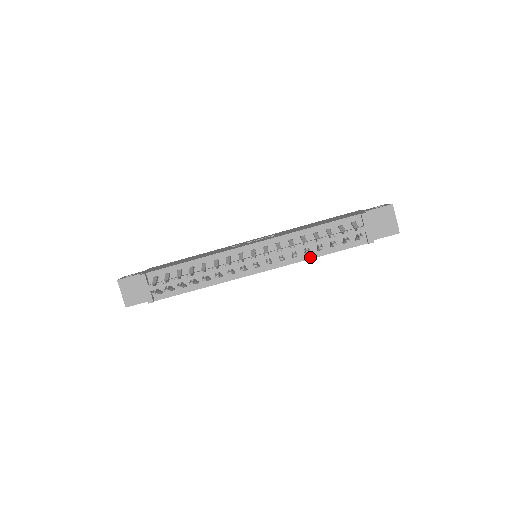
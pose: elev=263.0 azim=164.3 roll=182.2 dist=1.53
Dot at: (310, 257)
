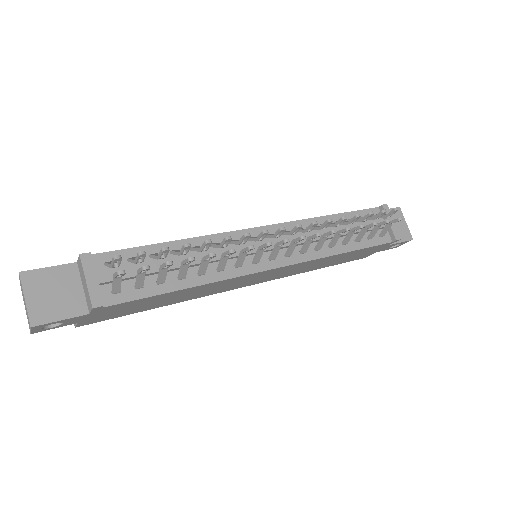
Dot at: (335, 252)
